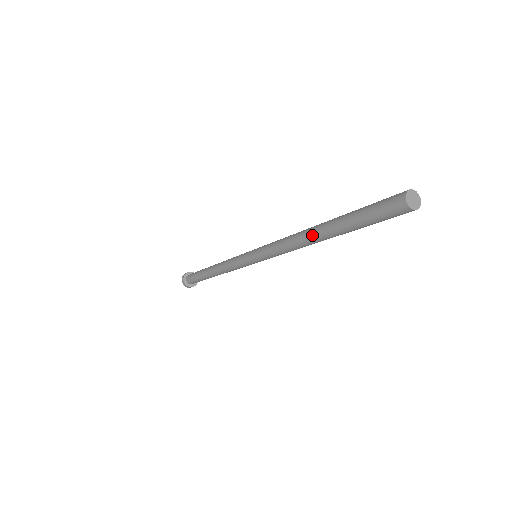
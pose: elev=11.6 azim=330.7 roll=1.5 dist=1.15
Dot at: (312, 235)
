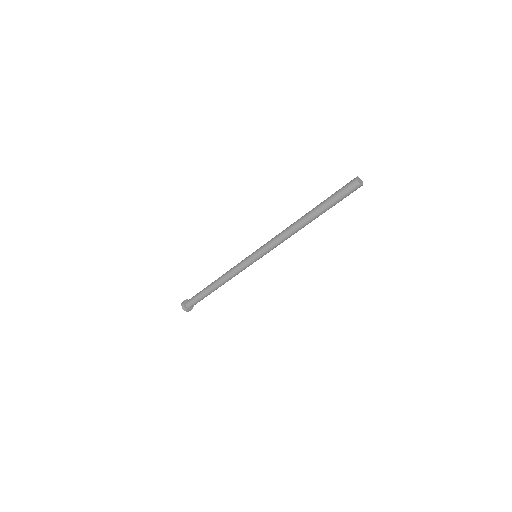
Dot at: (302, 220)
